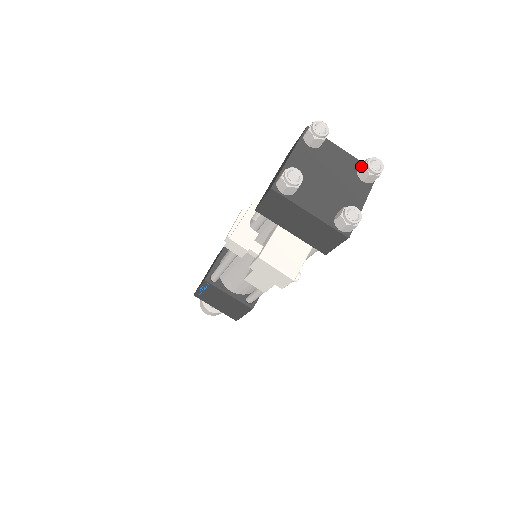
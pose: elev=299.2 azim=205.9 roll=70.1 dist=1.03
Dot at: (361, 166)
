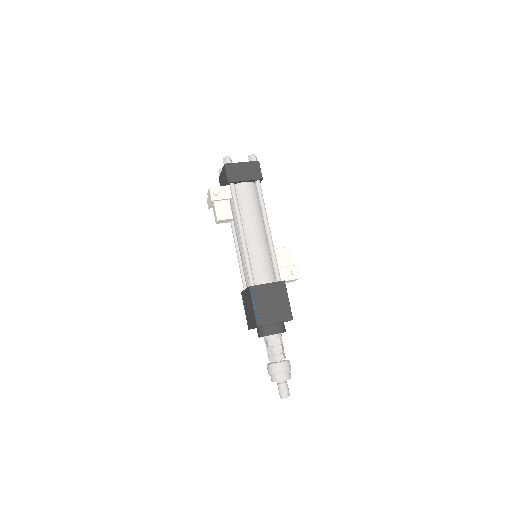
Dot at: occluded
